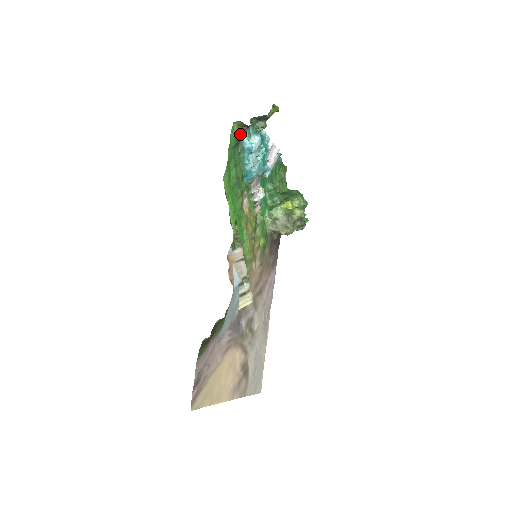
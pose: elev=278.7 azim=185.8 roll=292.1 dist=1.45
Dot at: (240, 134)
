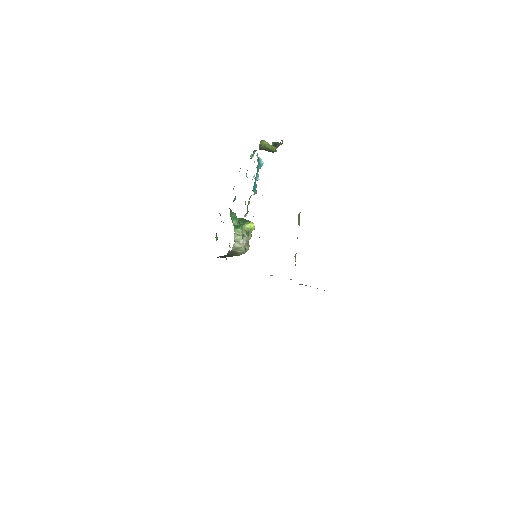
Dot at: occluded
